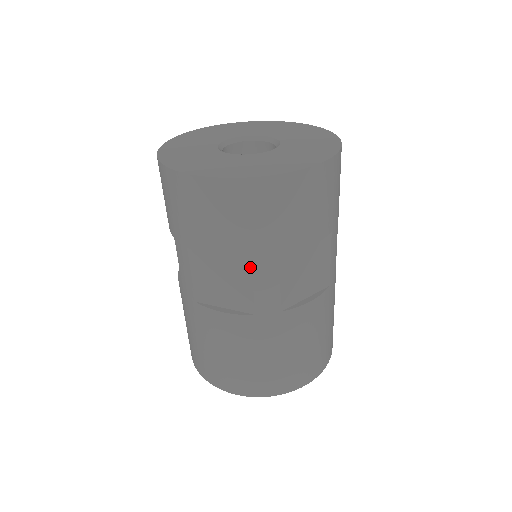
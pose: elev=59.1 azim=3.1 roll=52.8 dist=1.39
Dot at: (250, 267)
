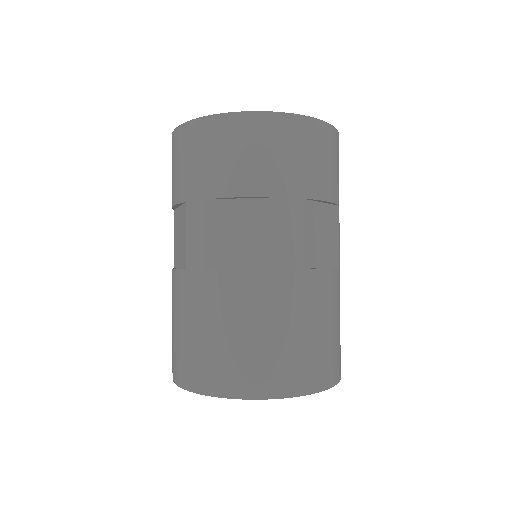
Dot at: (186, 212)
